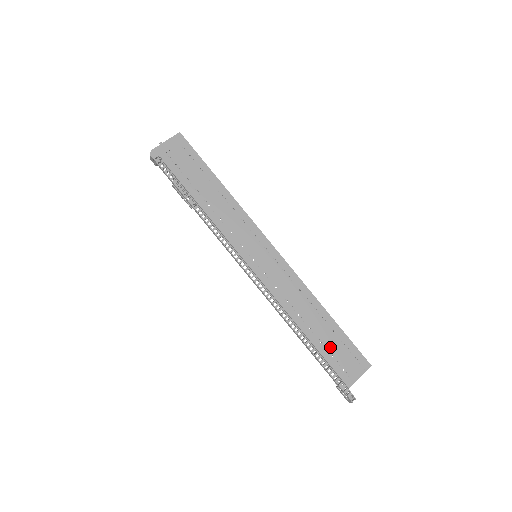
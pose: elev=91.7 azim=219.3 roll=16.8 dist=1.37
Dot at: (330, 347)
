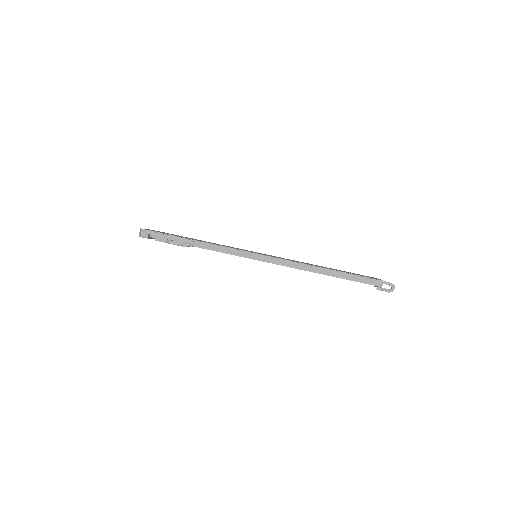
Dot at: occluded
